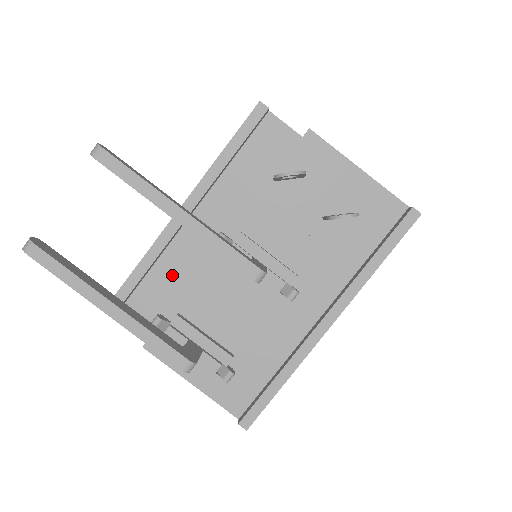
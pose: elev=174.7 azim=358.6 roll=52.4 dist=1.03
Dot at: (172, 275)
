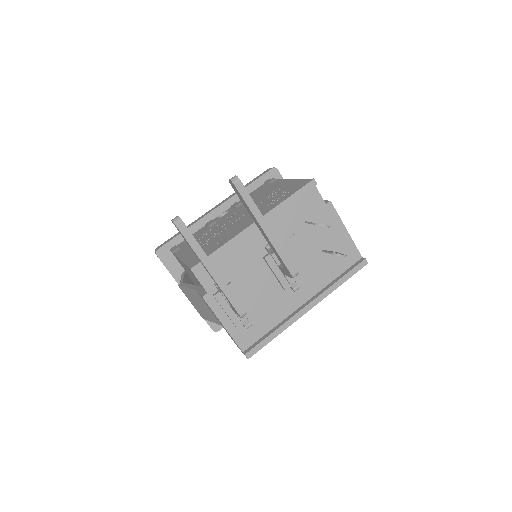
Dot at: (234, 259)
